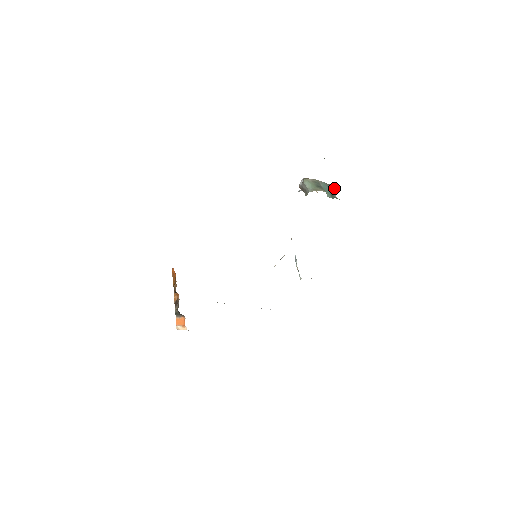
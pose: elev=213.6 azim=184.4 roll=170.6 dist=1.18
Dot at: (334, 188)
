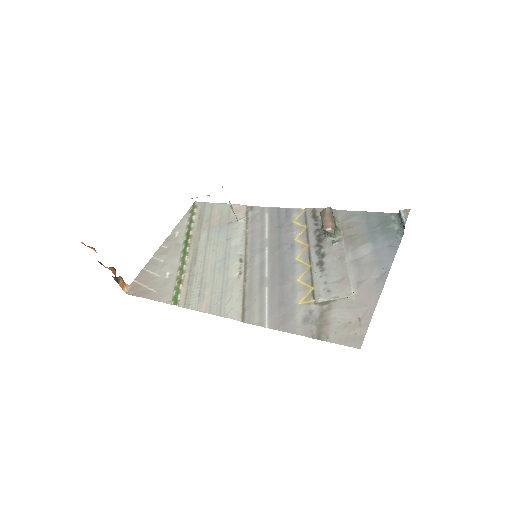
Dot at: (332, 212)
